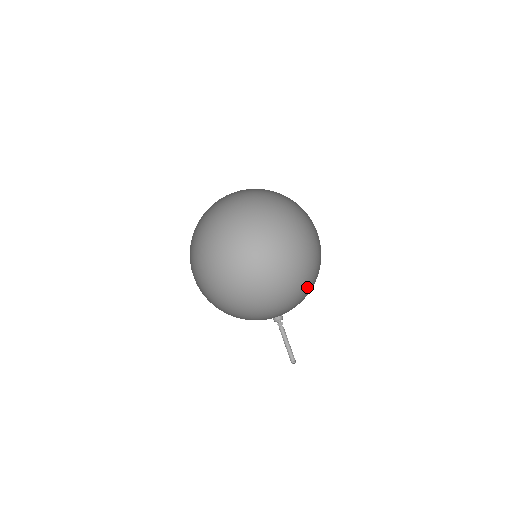
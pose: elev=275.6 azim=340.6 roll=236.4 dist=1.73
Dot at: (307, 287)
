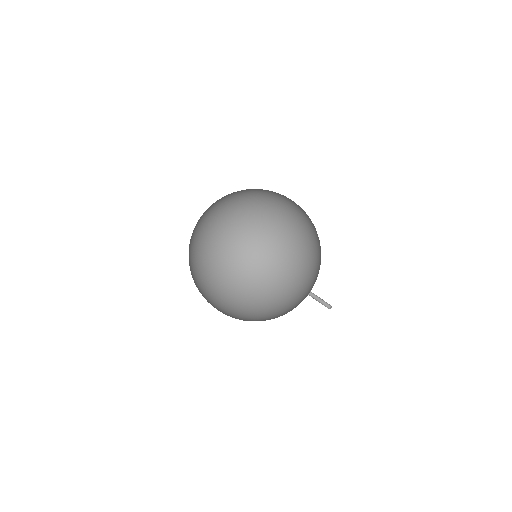
Dot at: (320, 254)
